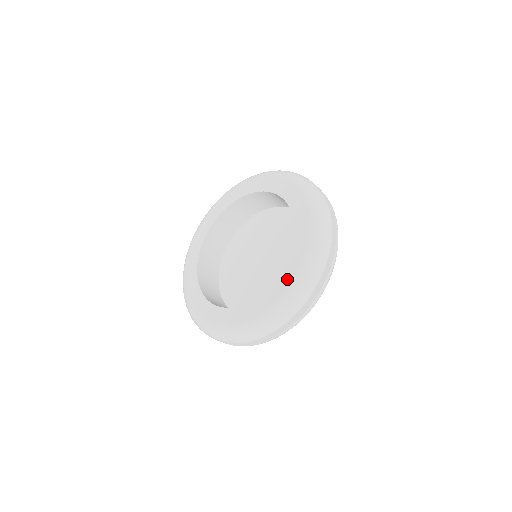
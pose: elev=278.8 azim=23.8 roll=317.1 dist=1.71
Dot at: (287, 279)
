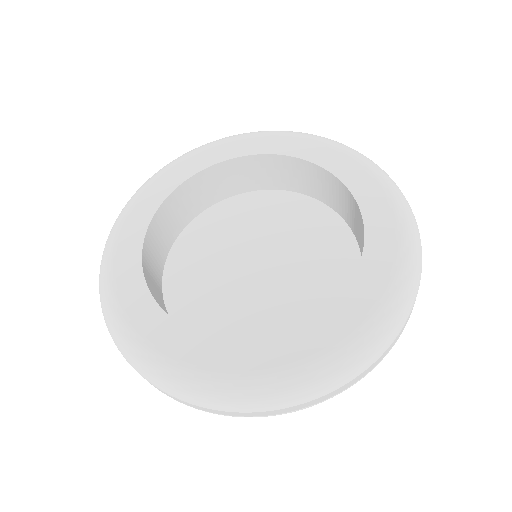
Dot at: (384, 216)
